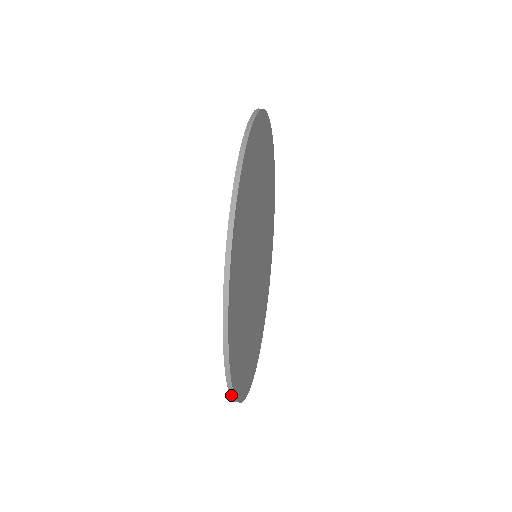
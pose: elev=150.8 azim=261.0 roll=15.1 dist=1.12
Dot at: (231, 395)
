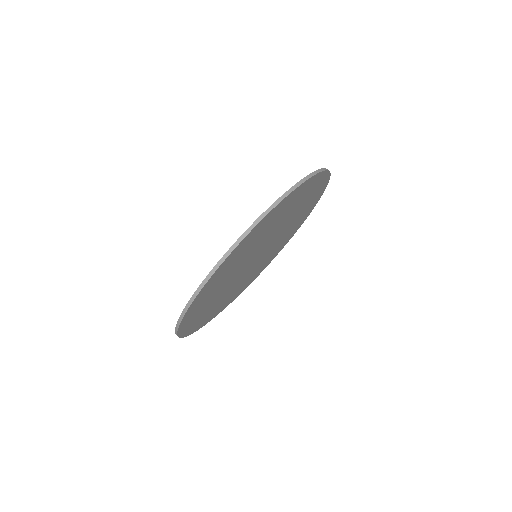
Dot at: occluded
